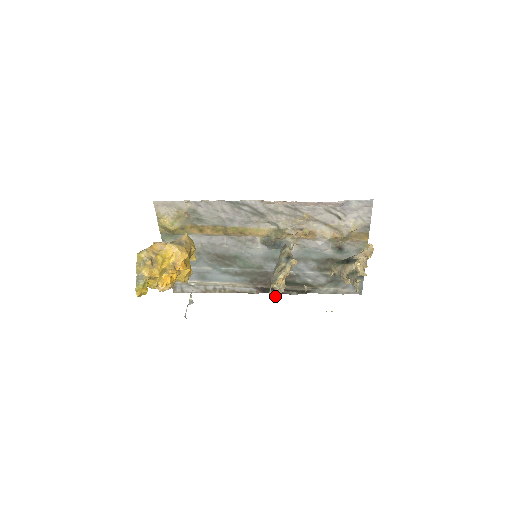
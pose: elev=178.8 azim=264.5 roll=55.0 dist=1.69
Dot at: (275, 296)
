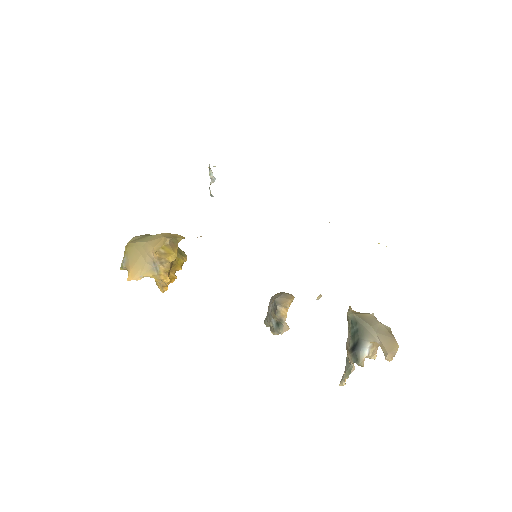
Dot at: occluded
